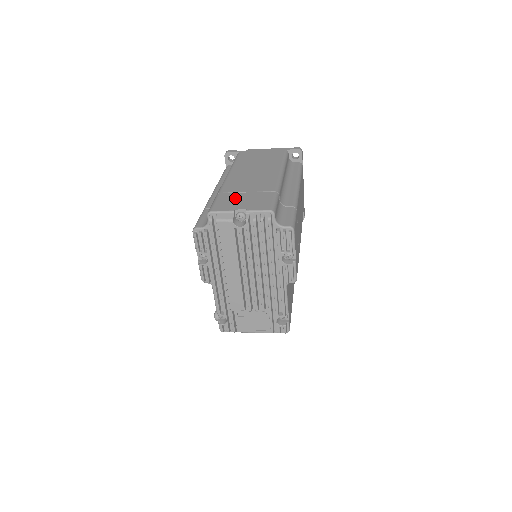
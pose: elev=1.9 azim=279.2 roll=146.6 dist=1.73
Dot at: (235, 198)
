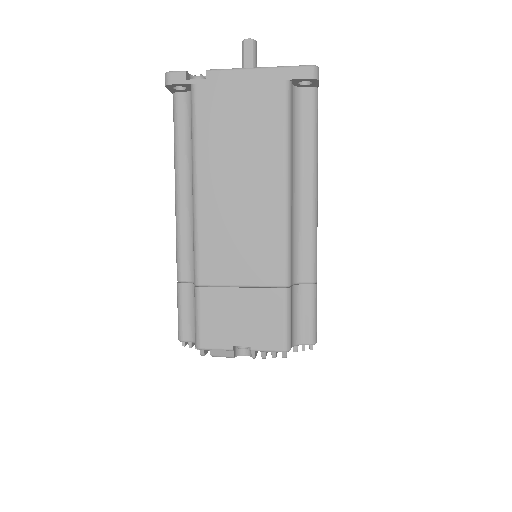
Dot at: (227, 308)
